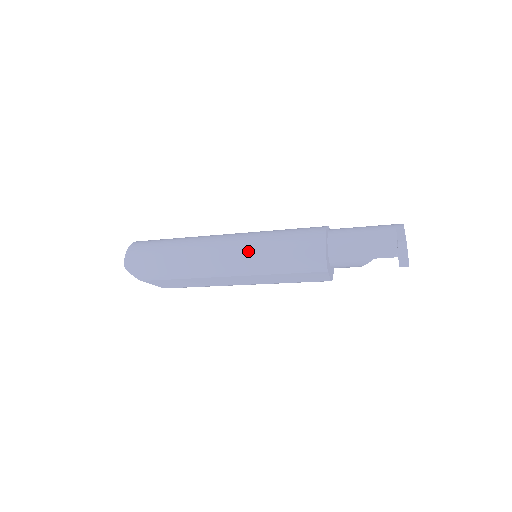
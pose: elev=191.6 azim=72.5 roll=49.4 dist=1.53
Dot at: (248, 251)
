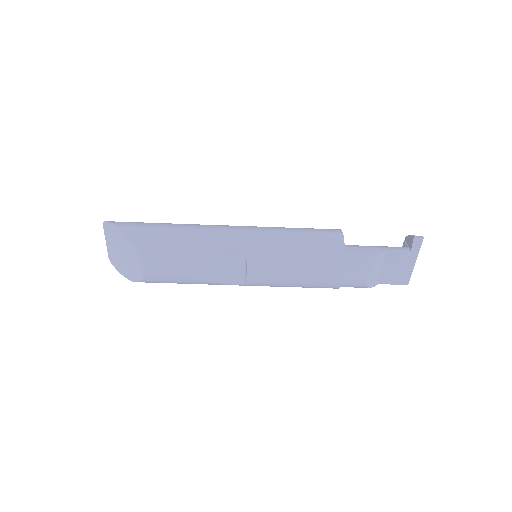
Dot at: occluded
